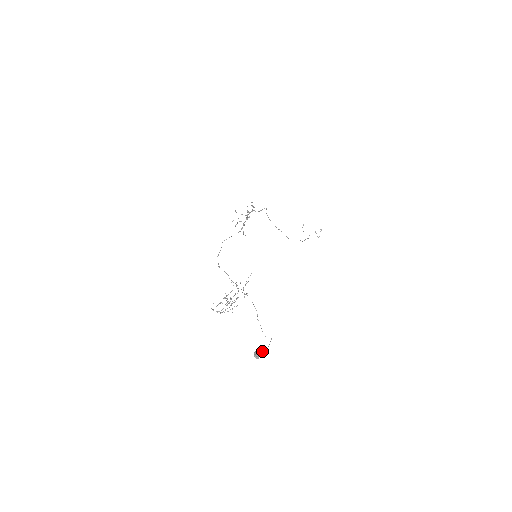
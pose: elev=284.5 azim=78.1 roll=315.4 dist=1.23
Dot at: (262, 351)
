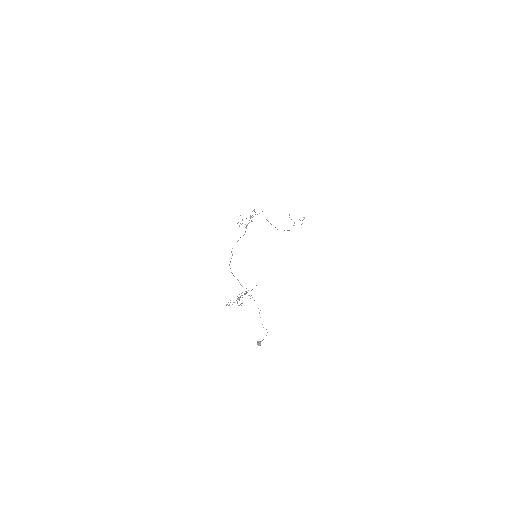
Dot at: (262, 340)
